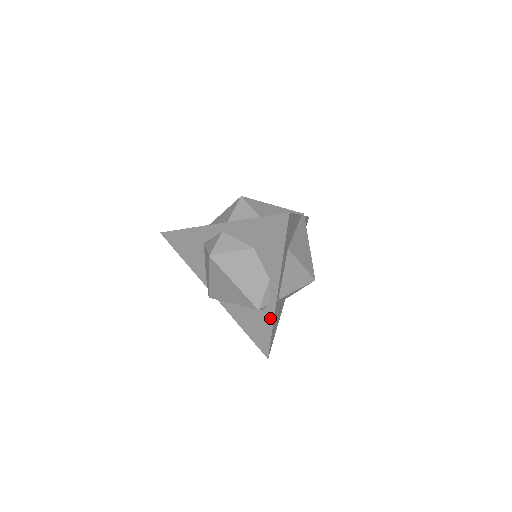
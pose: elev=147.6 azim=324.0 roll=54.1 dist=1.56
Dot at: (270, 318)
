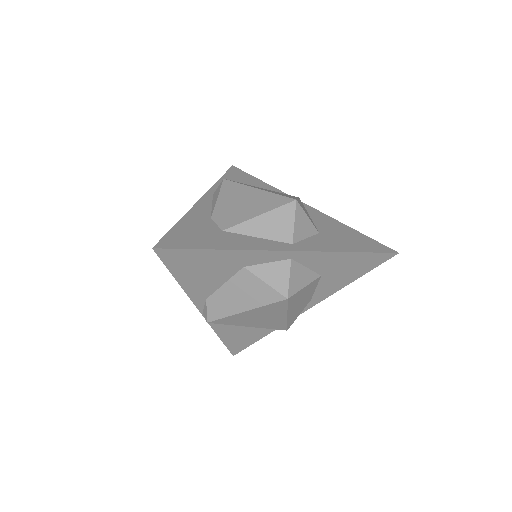
Dot at: occluded
